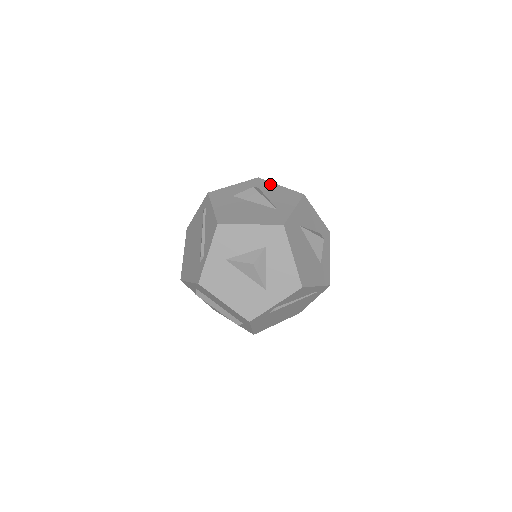
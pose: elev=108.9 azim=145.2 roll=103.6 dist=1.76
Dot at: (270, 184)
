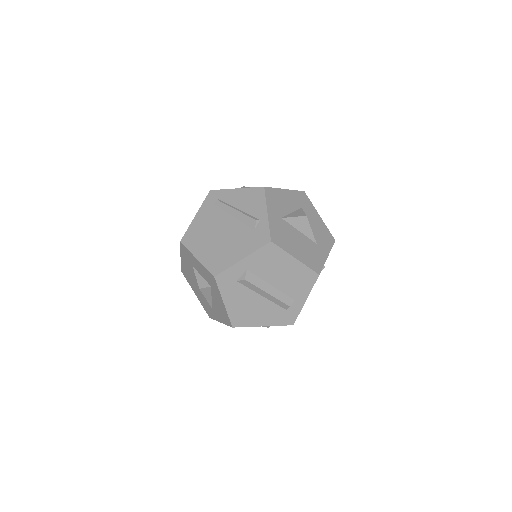
Dot at: occluded
